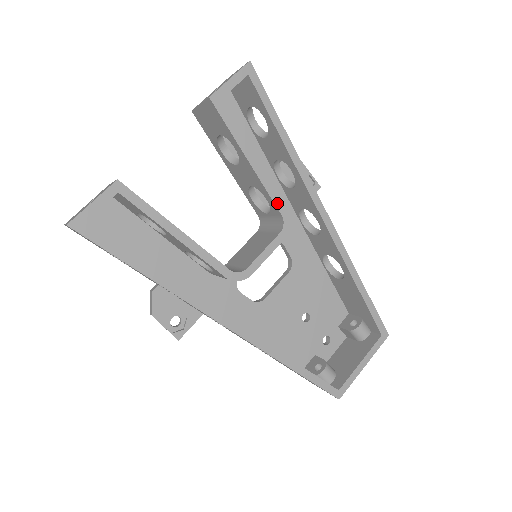
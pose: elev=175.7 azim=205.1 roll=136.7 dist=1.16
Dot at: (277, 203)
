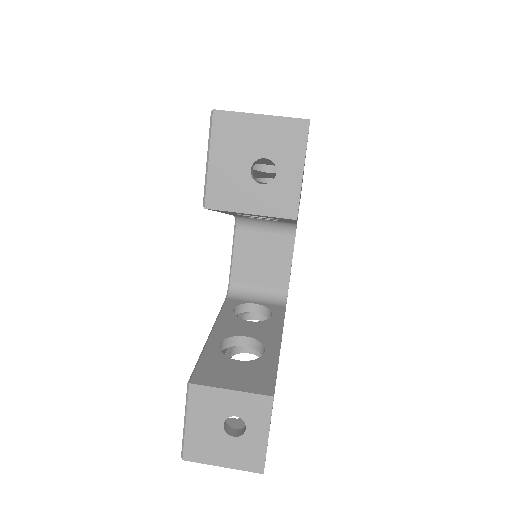
Dot at: occluded
